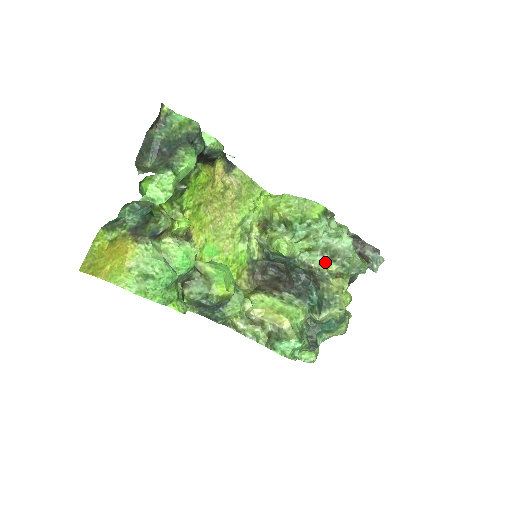
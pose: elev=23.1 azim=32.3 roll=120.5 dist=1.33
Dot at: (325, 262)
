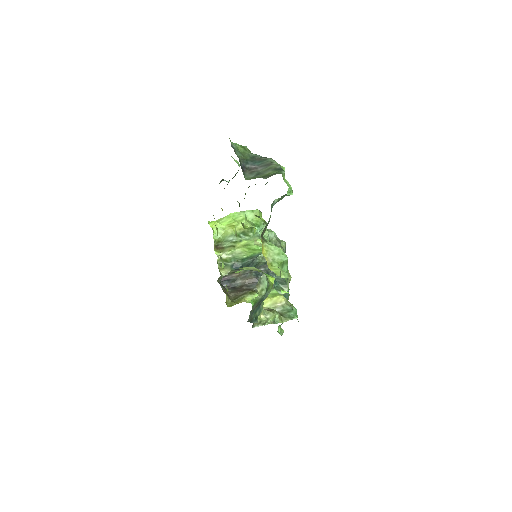
Dot at: occluded
